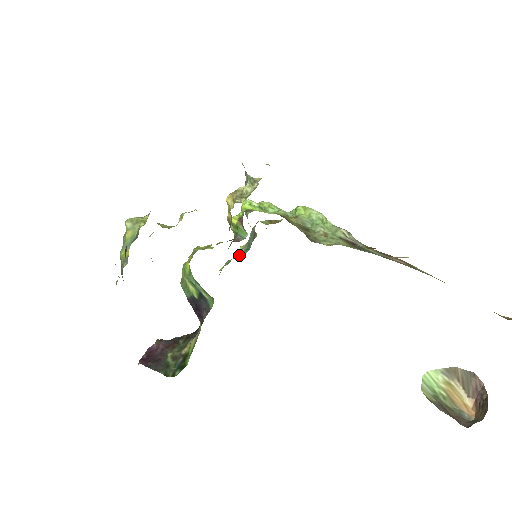
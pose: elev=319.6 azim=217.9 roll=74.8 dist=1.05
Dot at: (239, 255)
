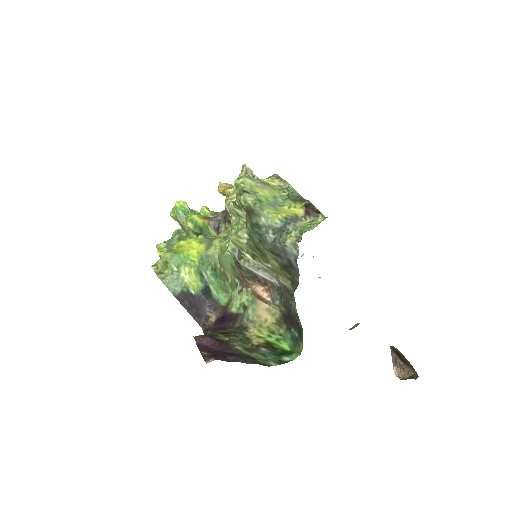
Dot at: occluded
